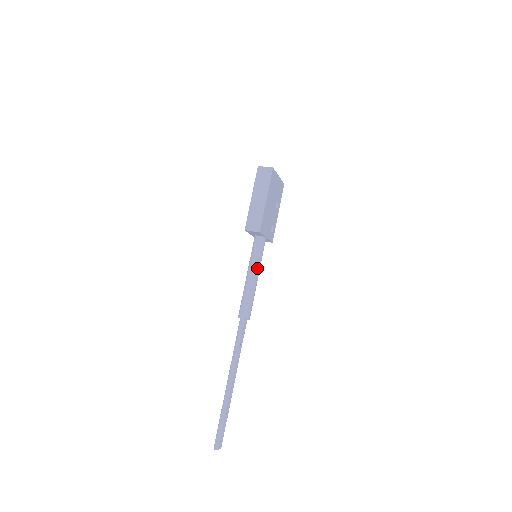
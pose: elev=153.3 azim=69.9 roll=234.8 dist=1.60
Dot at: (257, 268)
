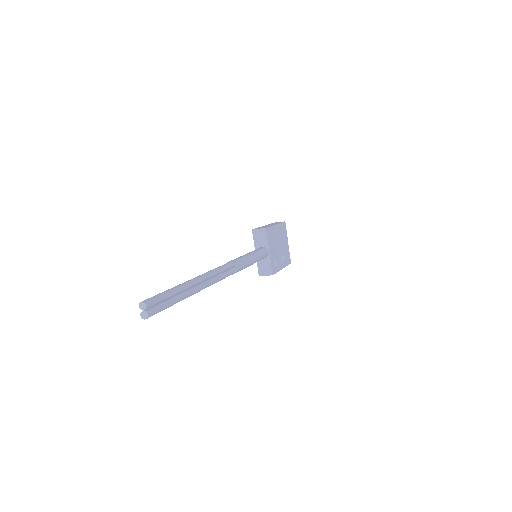
Dot at: (255, 254)
